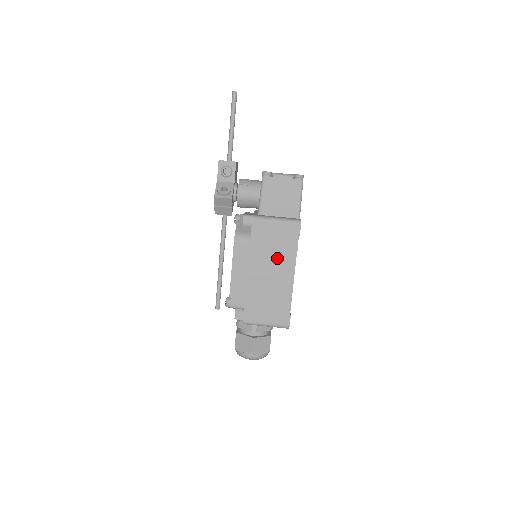
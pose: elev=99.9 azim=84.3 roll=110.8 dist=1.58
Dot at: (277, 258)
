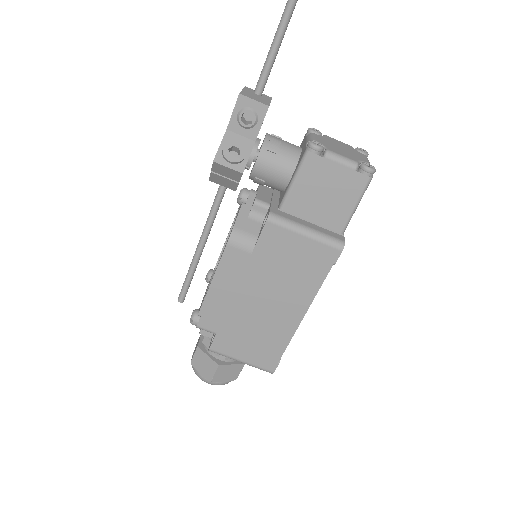
Dot at: (287, 286)
